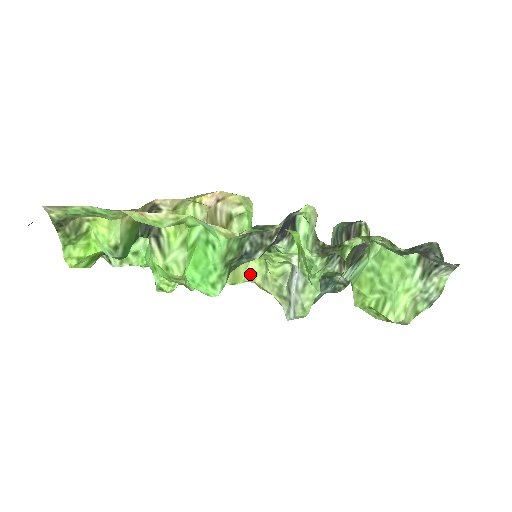
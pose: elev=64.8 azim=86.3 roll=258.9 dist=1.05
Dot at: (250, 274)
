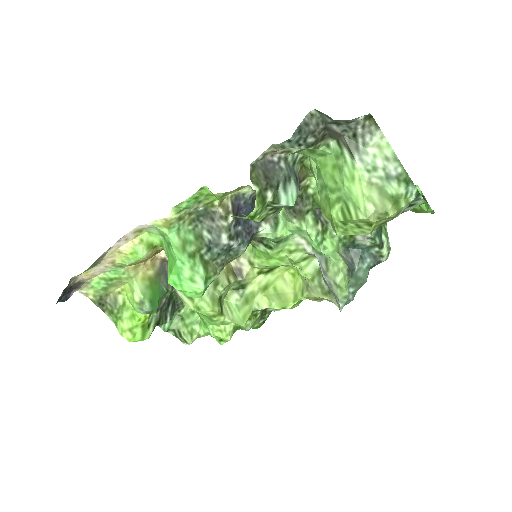
Dot at: (298, 293)
